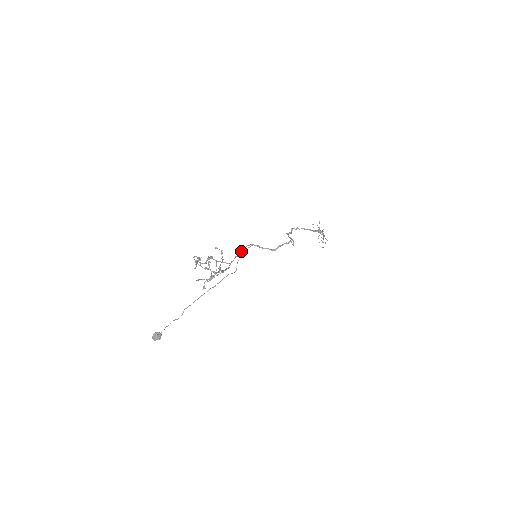
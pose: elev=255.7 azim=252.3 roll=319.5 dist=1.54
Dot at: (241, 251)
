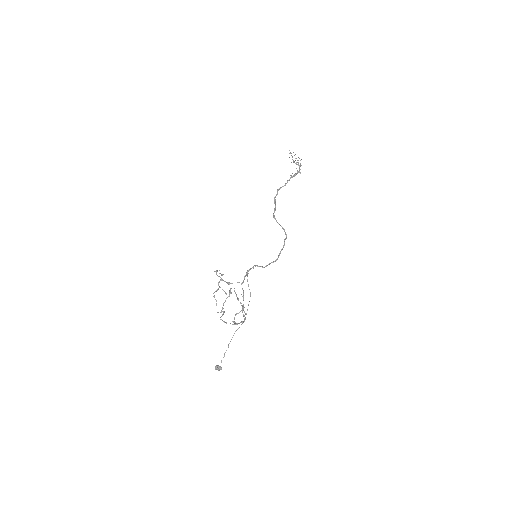
Dot at: (247, 273)
